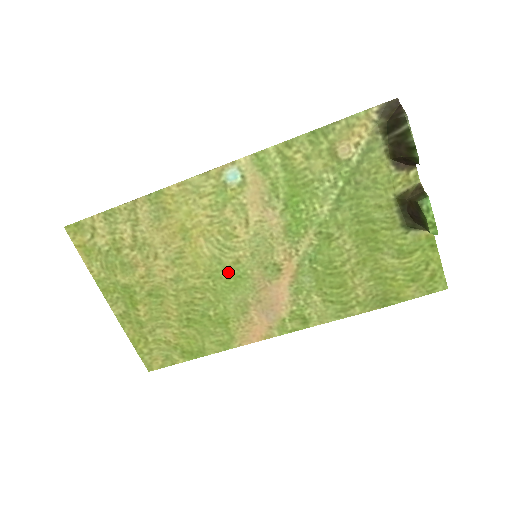
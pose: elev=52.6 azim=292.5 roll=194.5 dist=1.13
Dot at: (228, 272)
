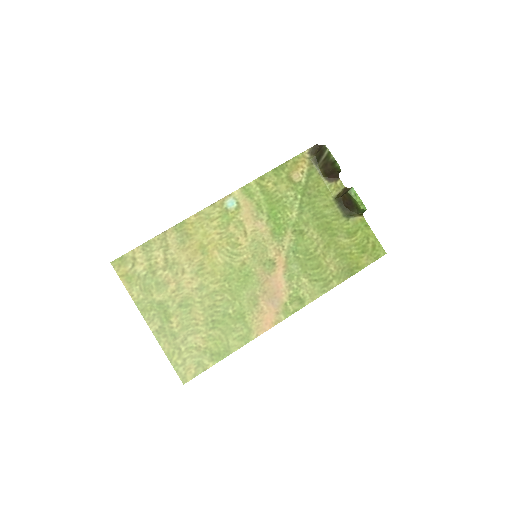
Dot at: (238, 273)
